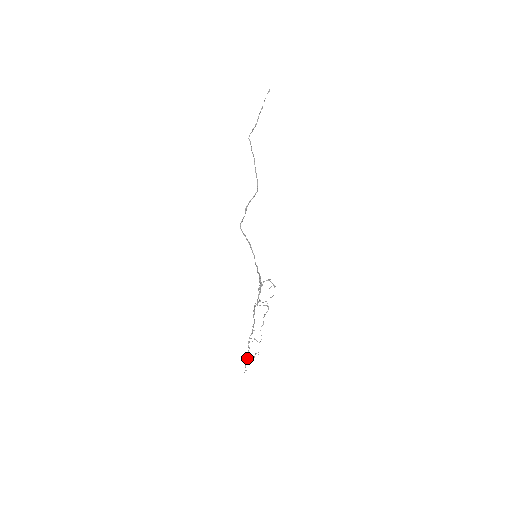
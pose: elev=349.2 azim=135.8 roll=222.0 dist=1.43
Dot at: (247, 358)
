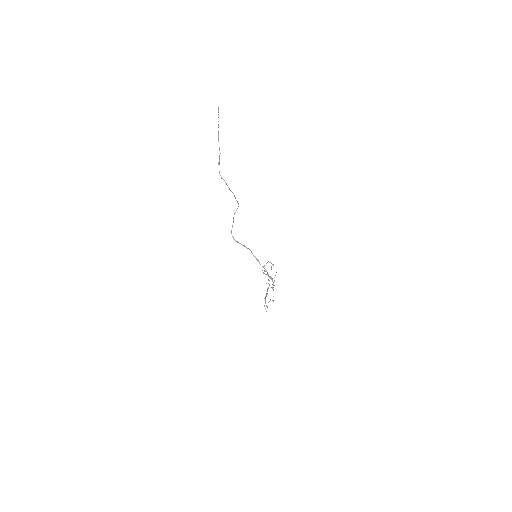
Dot at: occluded
